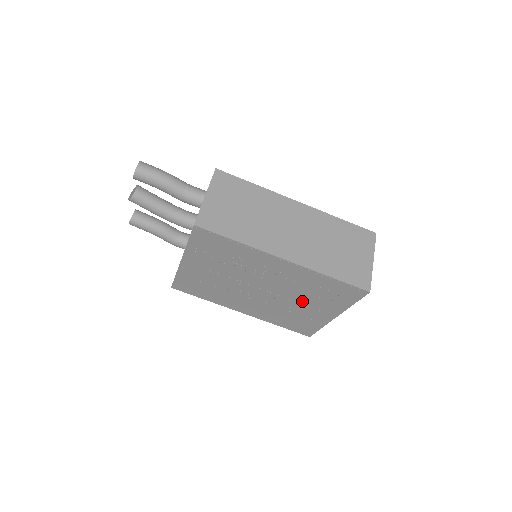
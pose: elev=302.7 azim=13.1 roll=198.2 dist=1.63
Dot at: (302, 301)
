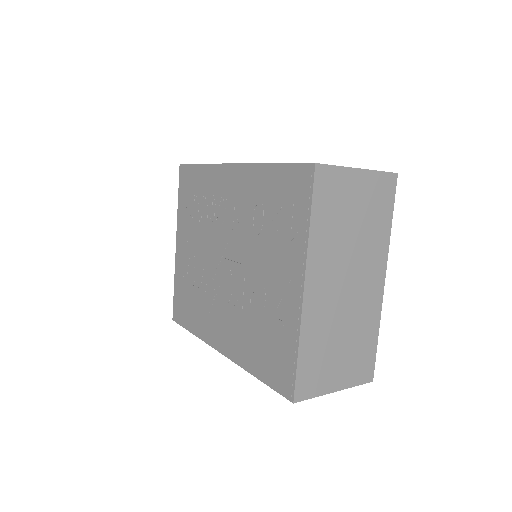
Dot at: (261, 261)
